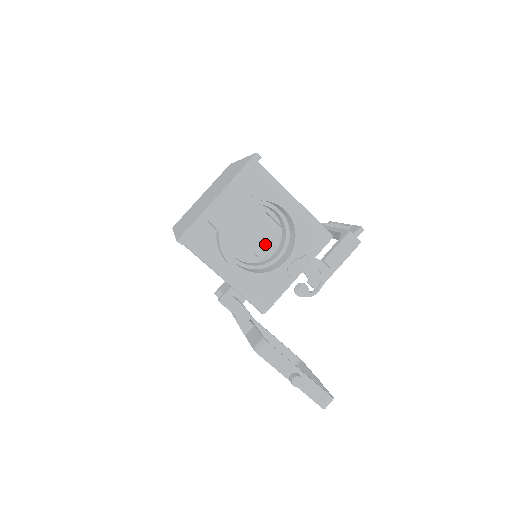
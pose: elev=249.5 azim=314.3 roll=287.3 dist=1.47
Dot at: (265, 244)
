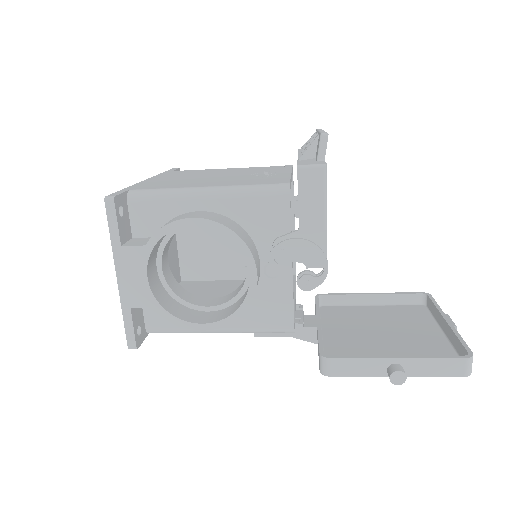
Dot at: occluded
